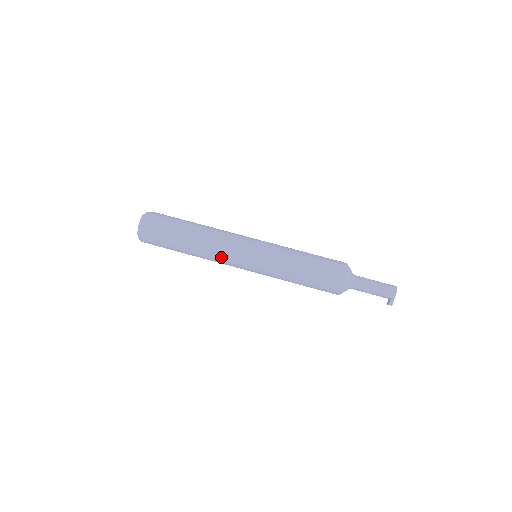
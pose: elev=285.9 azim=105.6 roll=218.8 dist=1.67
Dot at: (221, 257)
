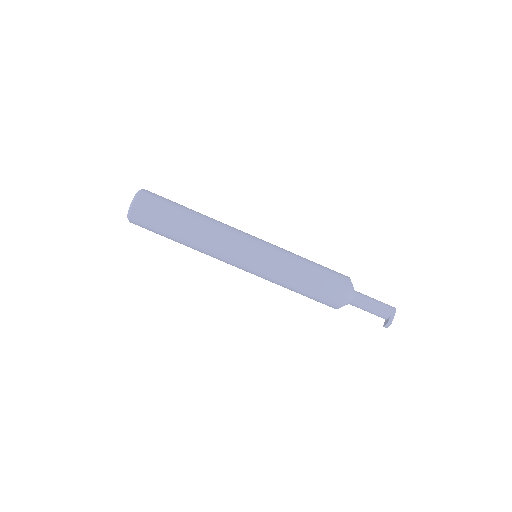
Dot at: (222, 247)
